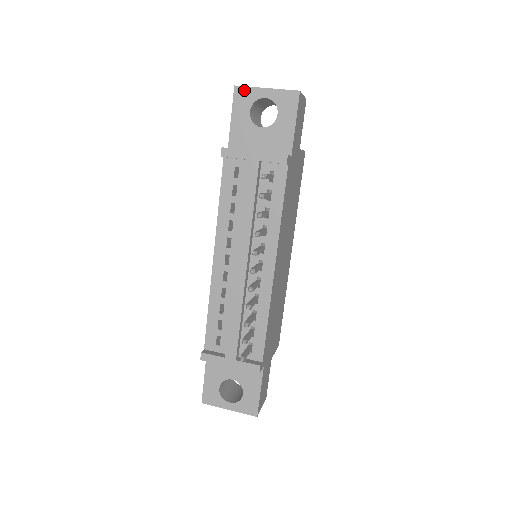
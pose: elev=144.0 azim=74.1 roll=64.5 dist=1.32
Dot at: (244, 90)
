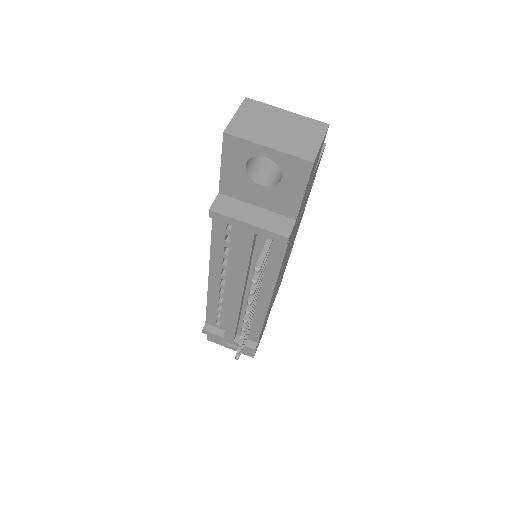
Dot at: (237, 141)
